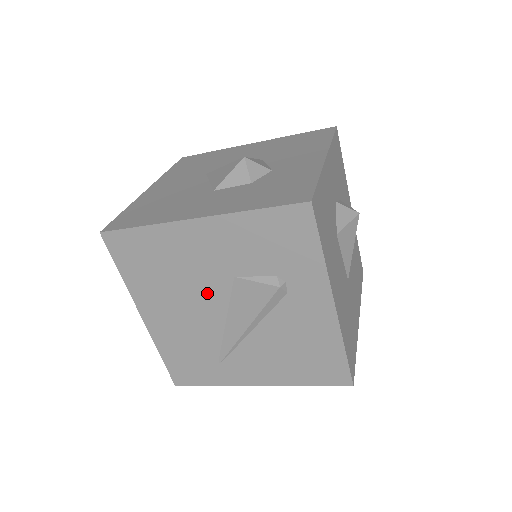
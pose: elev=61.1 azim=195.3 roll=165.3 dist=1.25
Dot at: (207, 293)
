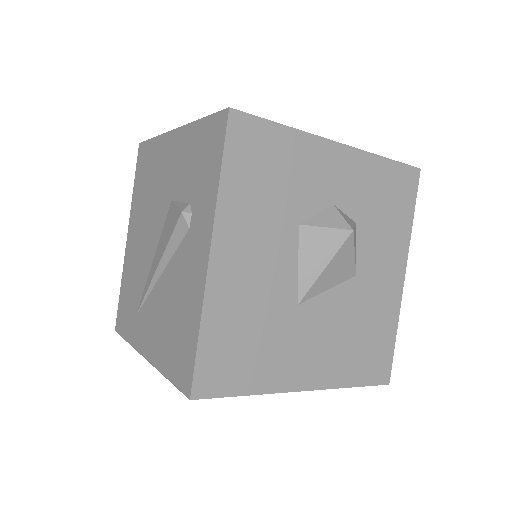
Dot at: (156, 217)
